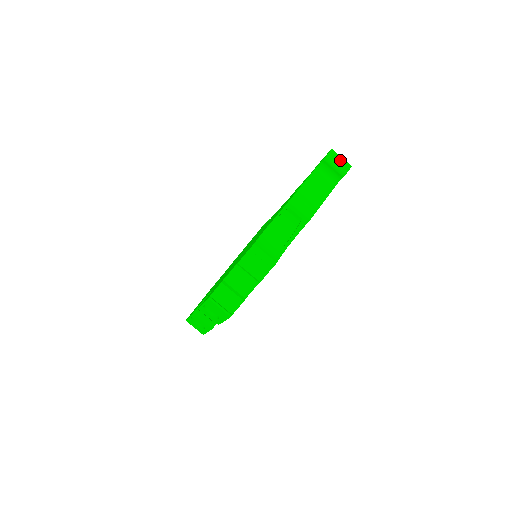
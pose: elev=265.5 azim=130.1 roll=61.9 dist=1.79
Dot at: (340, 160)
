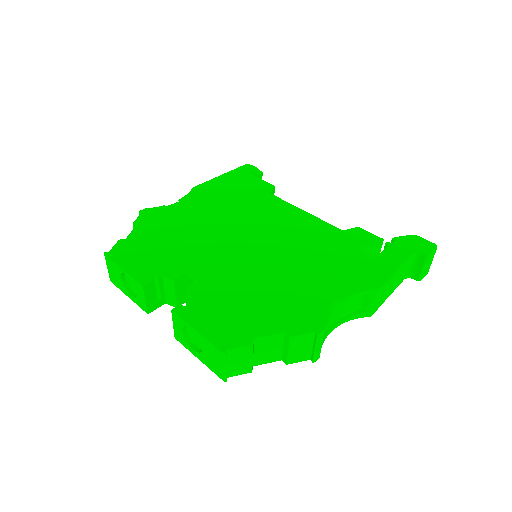
Dot at: (431, 263)
